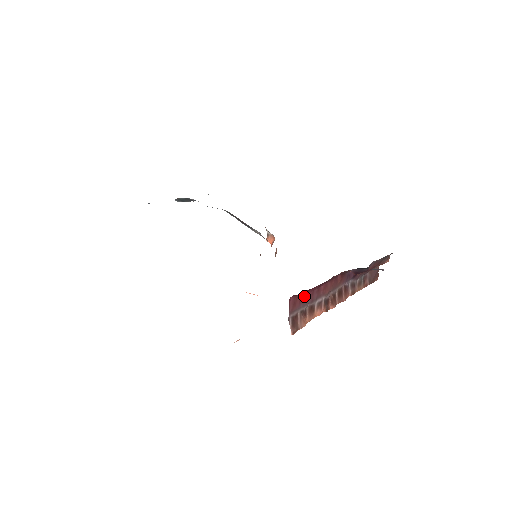
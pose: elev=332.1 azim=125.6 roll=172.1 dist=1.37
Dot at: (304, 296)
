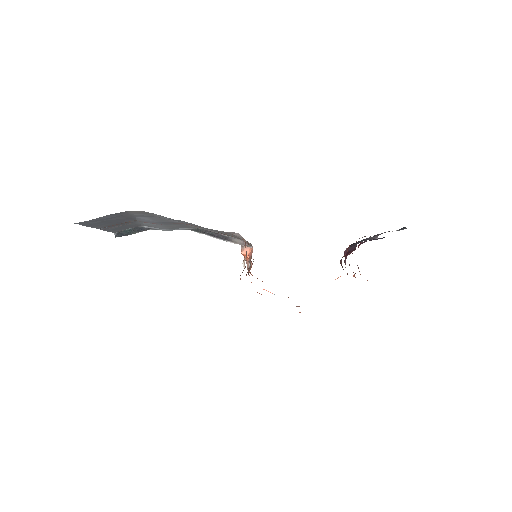
Dot at: occluded
